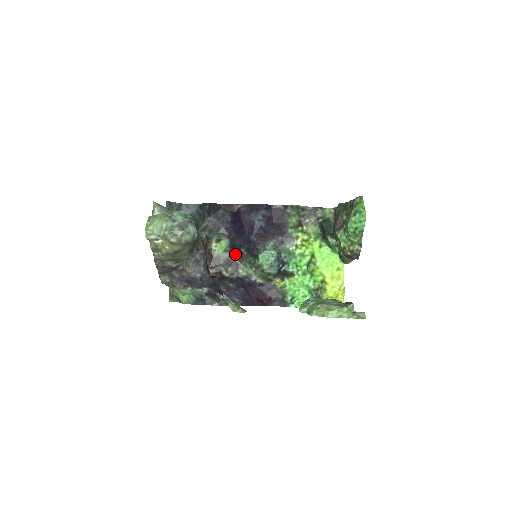
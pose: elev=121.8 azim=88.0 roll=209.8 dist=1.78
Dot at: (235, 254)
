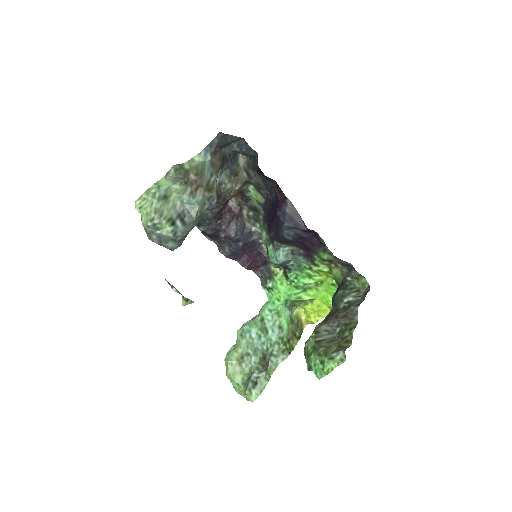
Dot at: occluded
